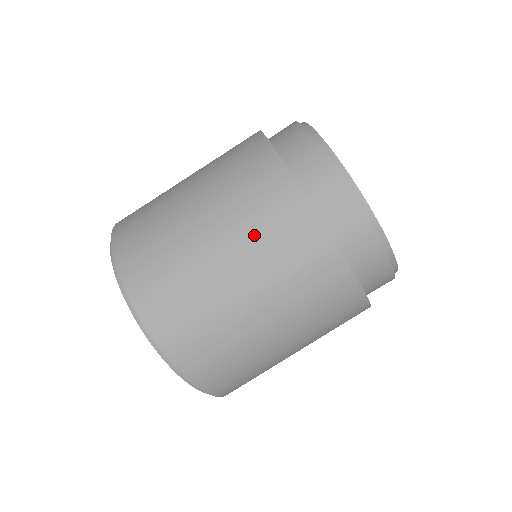
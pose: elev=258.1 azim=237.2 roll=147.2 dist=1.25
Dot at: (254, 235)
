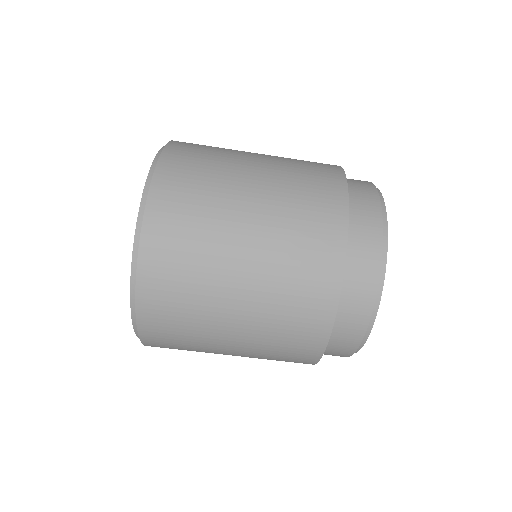
Dot at: (268, 346)
